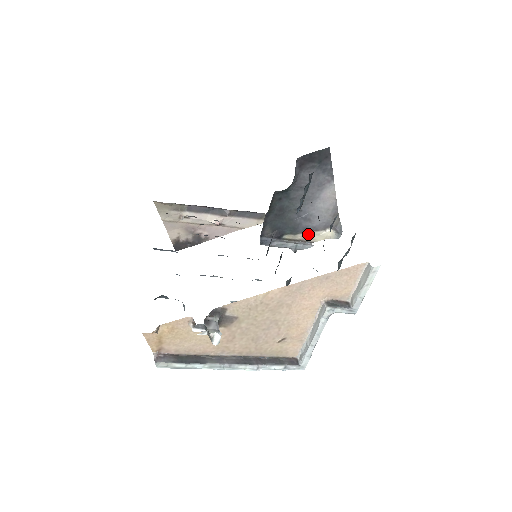
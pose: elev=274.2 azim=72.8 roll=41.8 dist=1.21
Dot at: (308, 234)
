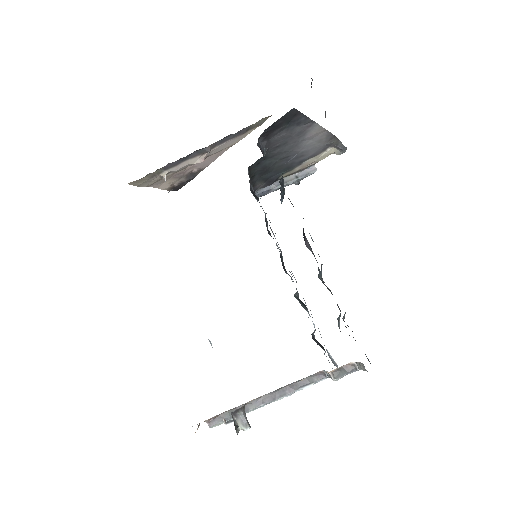
Dot at: (306, 162)
